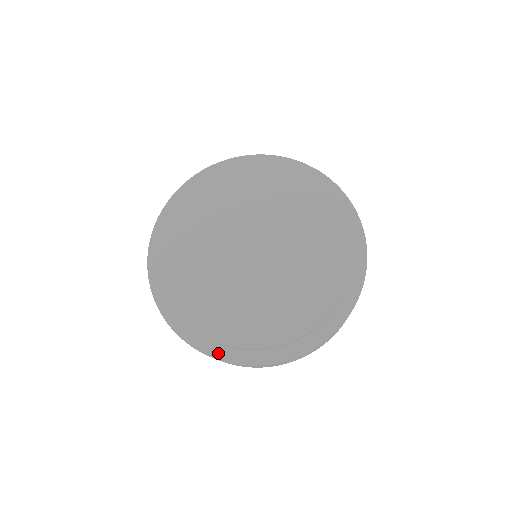
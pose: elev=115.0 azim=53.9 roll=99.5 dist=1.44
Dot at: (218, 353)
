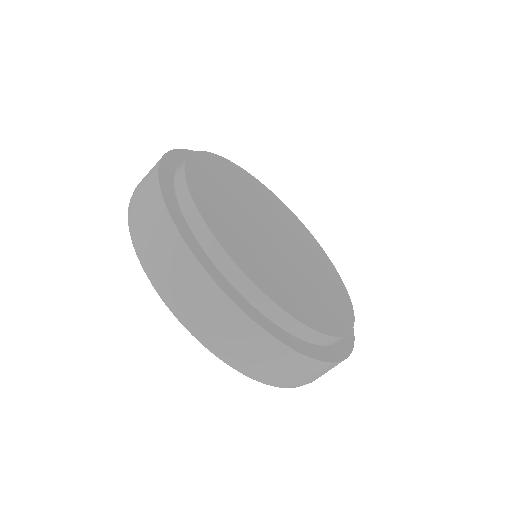
Dot at: (167, 188)
